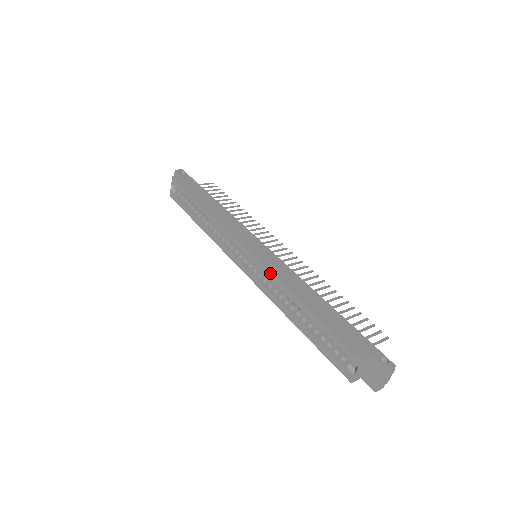
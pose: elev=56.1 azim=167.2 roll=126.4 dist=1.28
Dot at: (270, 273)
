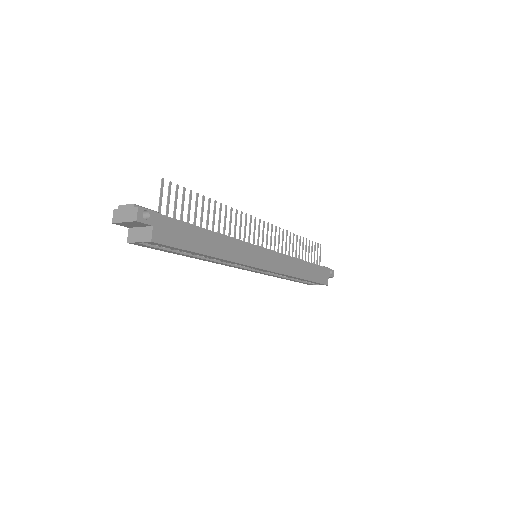
Dot at: occluded
